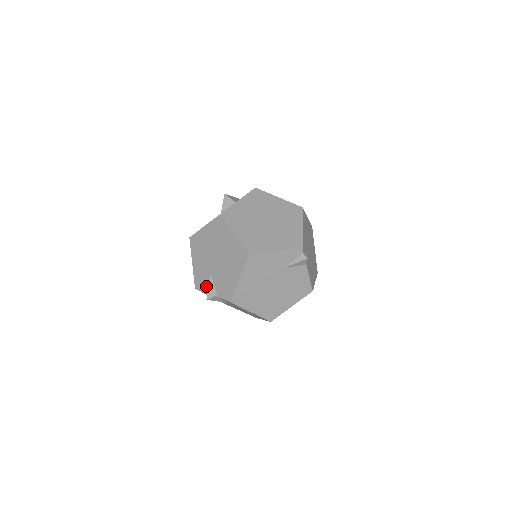
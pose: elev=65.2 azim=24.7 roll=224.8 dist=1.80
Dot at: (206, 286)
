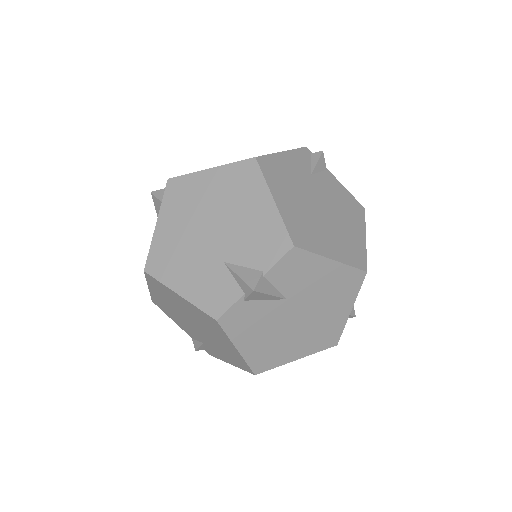
Dot at: (232, 288)
